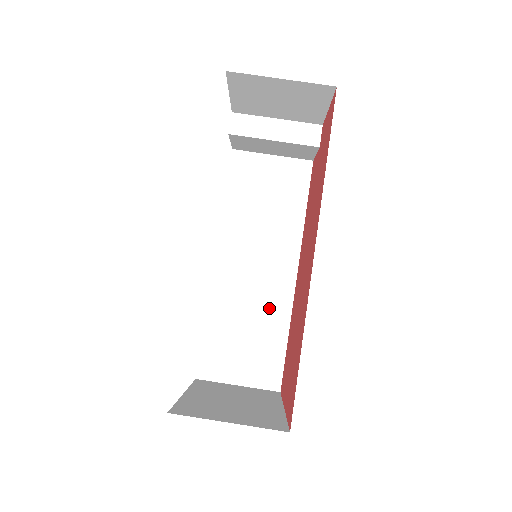
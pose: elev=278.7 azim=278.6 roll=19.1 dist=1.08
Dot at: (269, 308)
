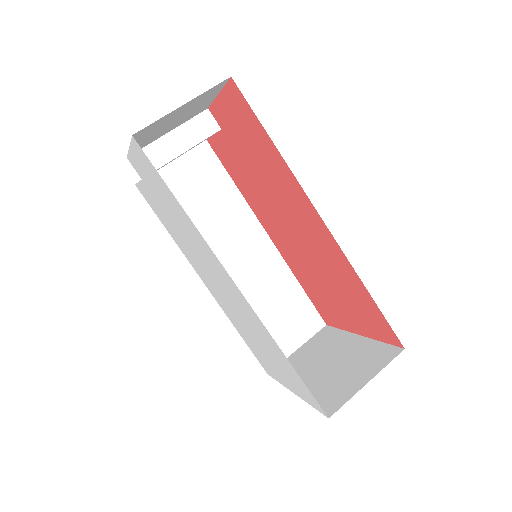
Dot at: (272, 279)
